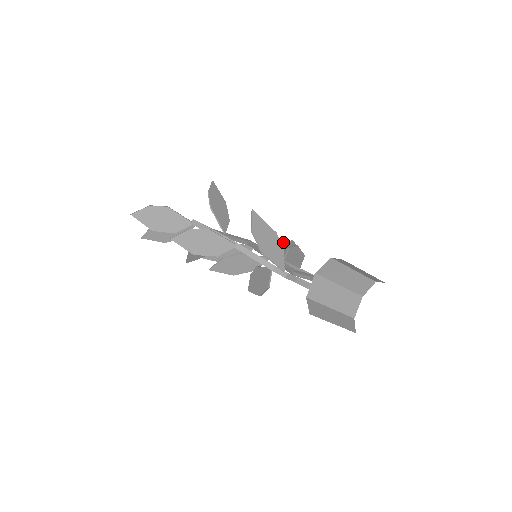
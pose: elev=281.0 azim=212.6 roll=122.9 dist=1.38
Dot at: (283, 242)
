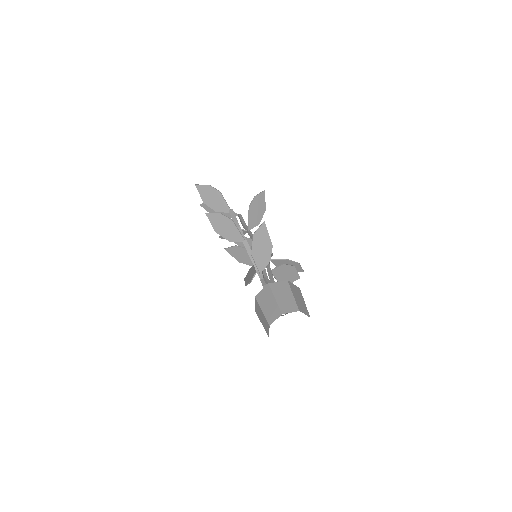
Dot at: occluded
